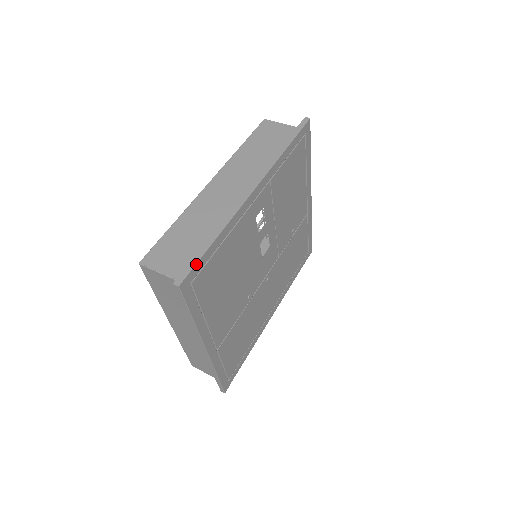
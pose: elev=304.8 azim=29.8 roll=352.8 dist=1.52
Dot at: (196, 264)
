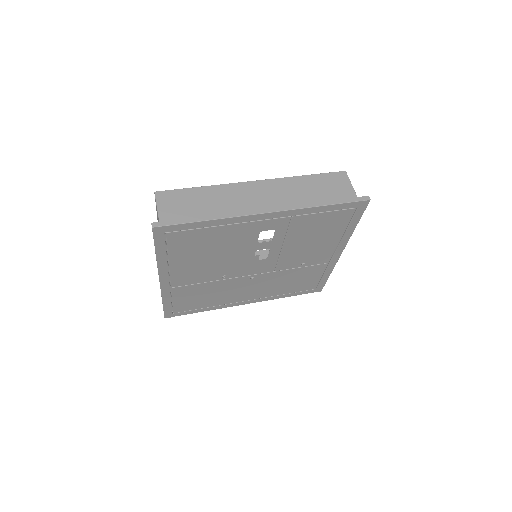
Dot at: (177, 224)
